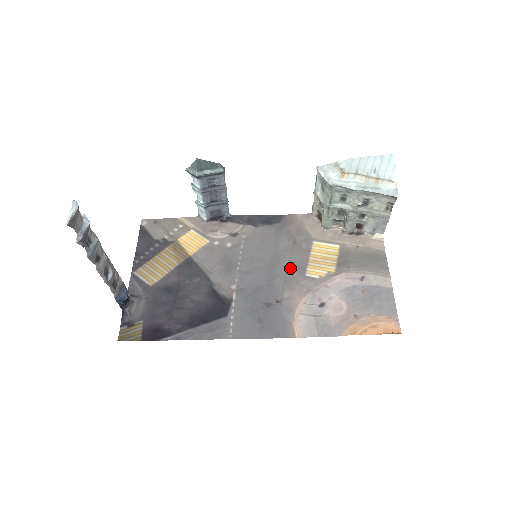
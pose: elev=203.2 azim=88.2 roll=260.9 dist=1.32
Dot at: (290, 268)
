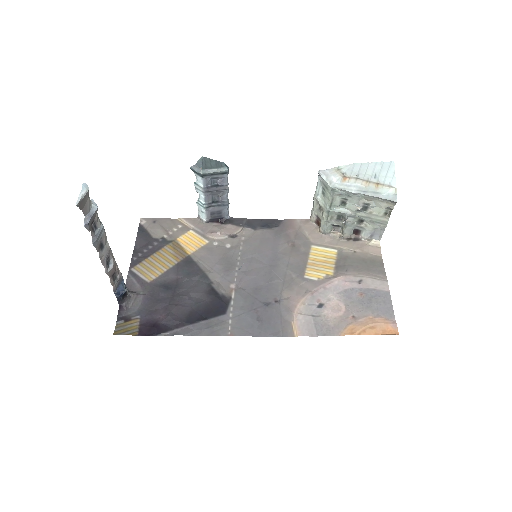
Dot at: (289, 270)
